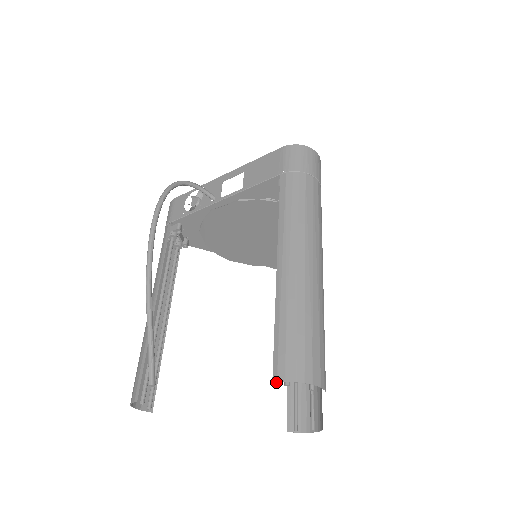
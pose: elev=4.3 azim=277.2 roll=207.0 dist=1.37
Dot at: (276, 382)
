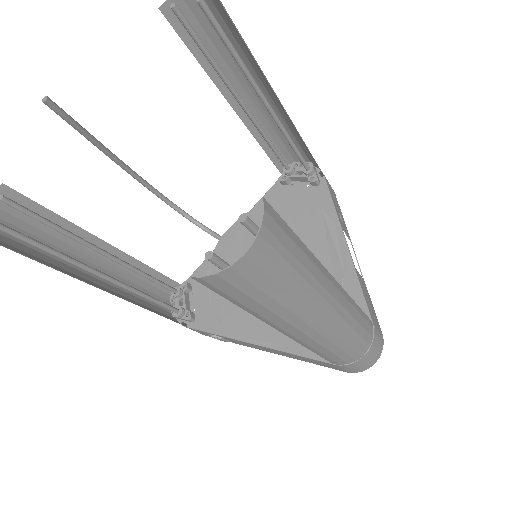
Dot at: (162, 5)
